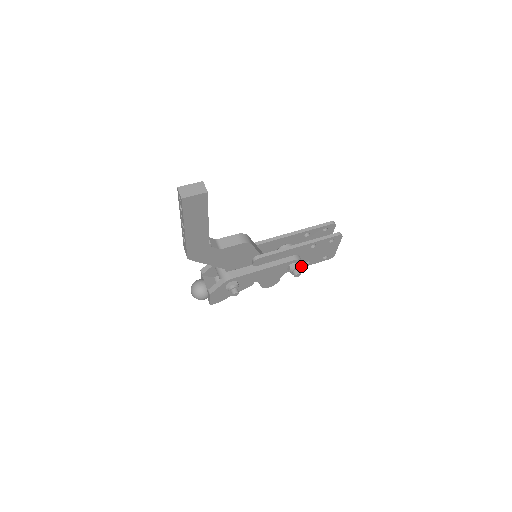
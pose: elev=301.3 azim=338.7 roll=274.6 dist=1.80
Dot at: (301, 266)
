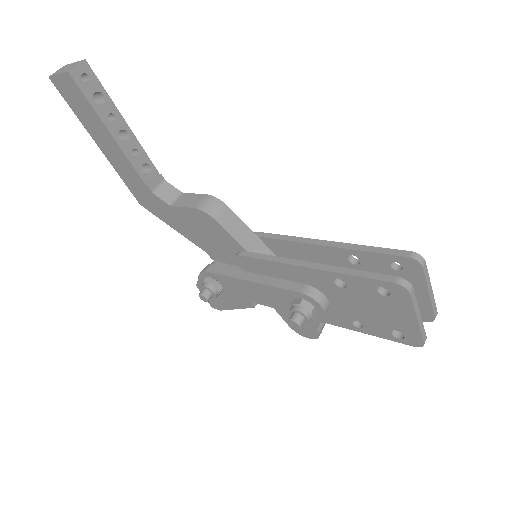
Dot at: (347, 325)
